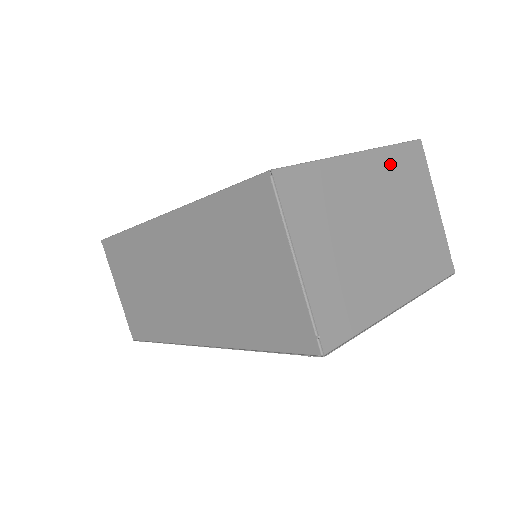
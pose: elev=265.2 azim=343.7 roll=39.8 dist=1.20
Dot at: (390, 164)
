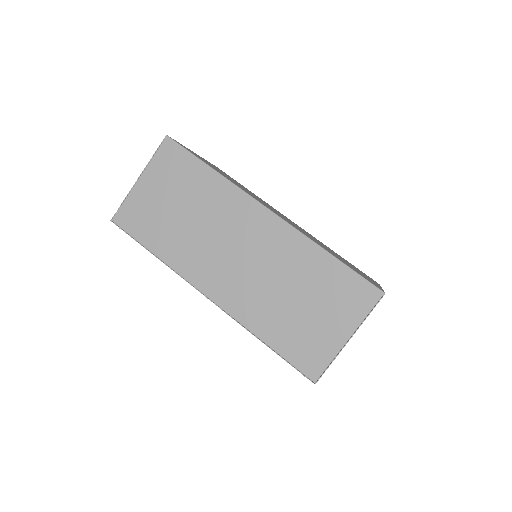
Dot at: occluded
